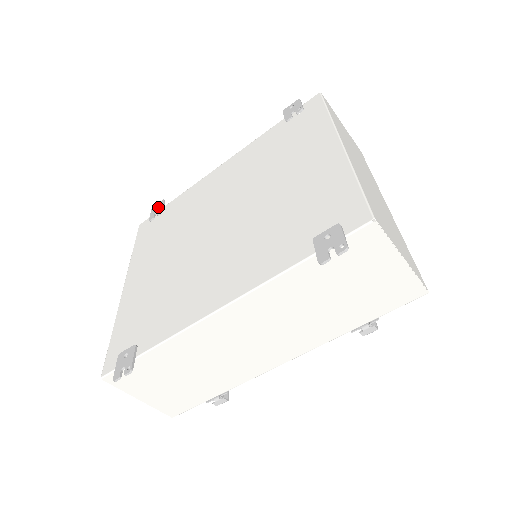
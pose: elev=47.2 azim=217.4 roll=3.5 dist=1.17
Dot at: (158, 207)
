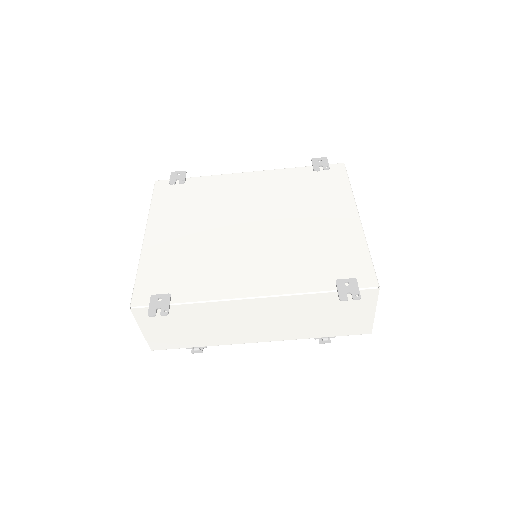
Dot at: (180, 175)
